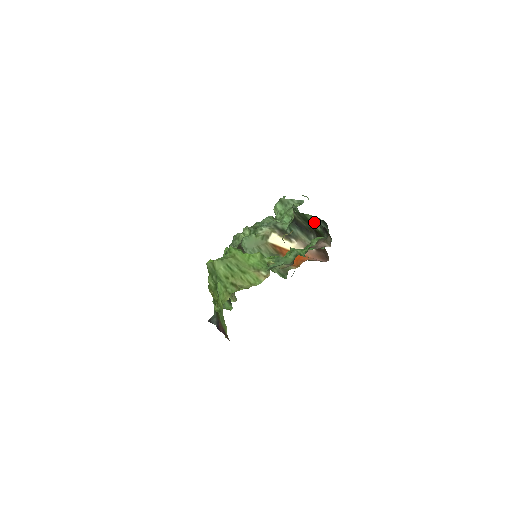
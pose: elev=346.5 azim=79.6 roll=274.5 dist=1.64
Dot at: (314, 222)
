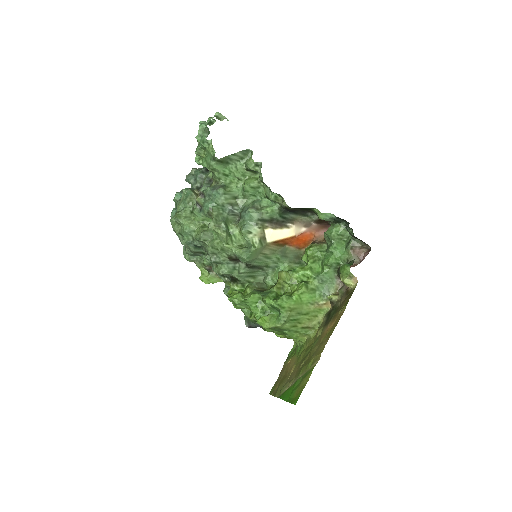
Dot at: (327, 219)
